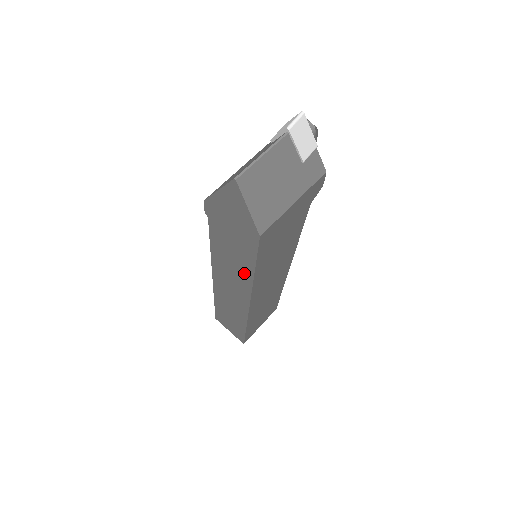
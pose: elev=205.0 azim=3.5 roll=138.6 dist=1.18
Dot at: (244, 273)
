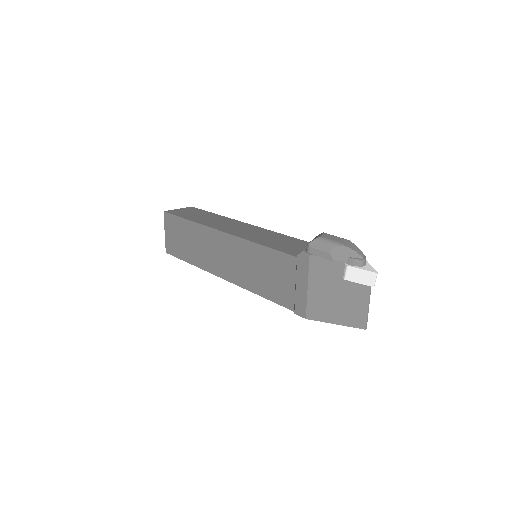
Dot at: occluded
